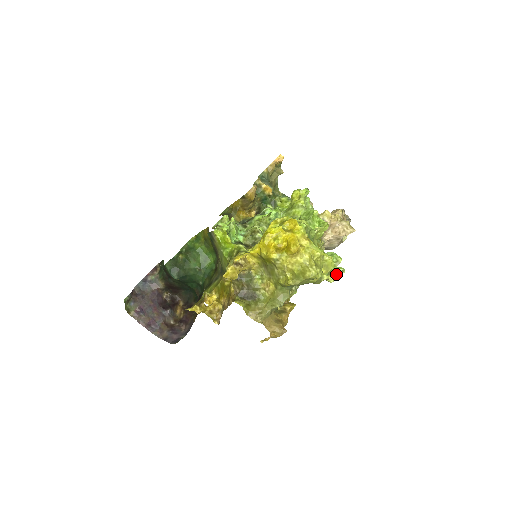
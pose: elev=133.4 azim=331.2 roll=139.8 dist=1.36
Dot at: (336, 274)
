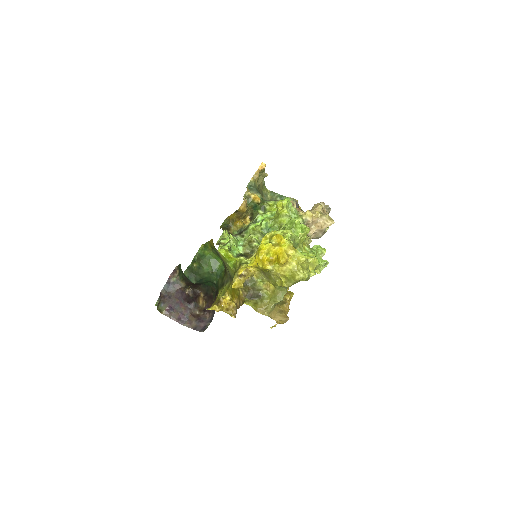
Dot at: (322, 267)
